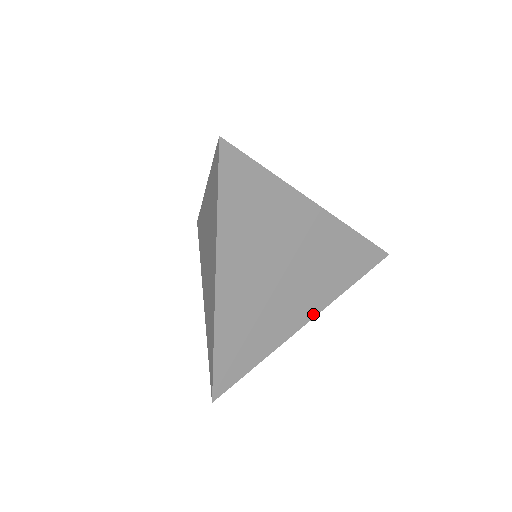
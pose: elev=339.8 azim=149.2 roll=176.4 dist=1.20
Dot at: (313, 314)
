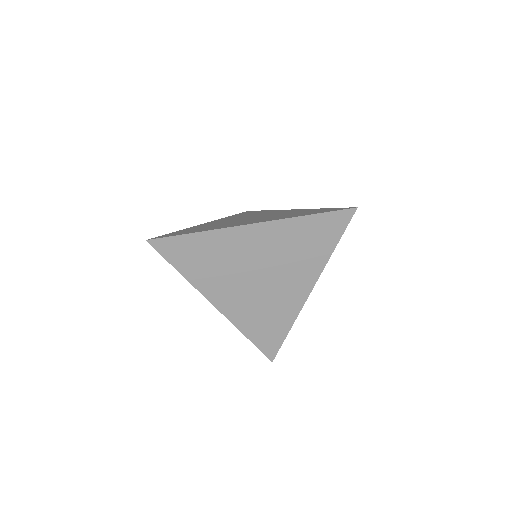
Dot at: (312, 284)
